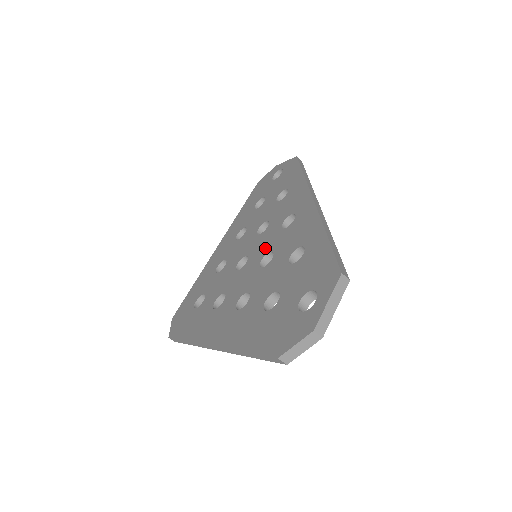
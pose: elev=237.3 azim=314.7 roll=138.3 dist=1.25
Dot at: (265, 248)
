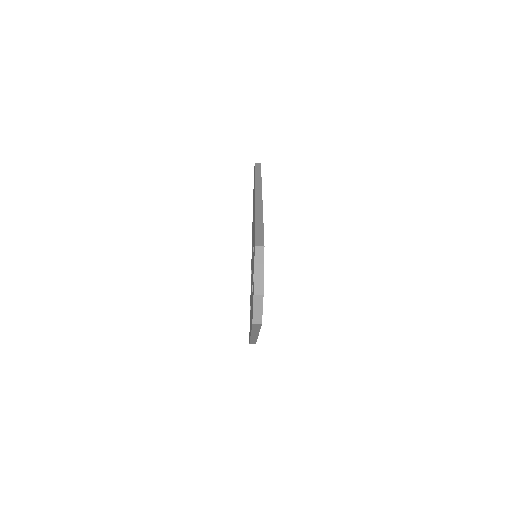
Dot at: occluded
